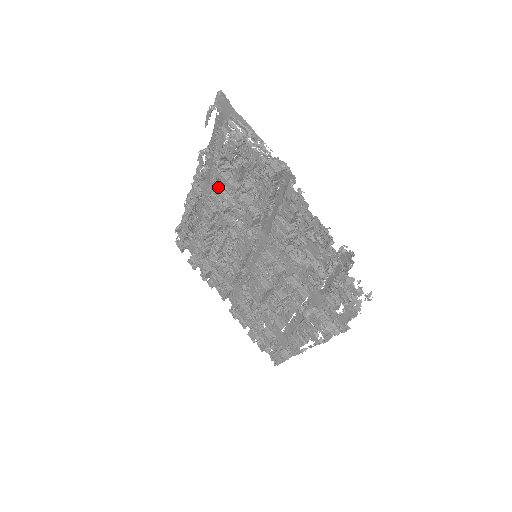
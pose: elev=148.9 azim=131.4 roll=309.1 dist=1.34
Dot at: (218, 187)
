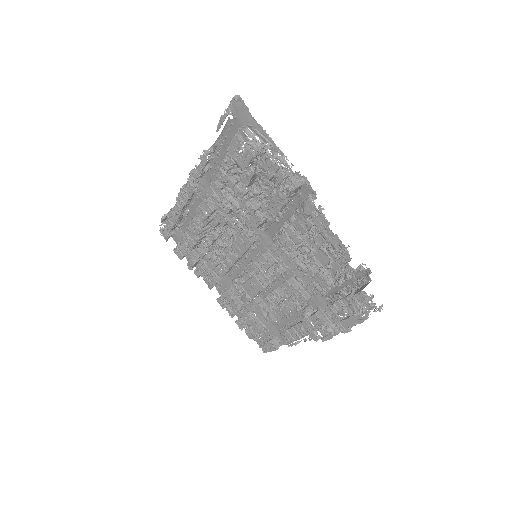
Dot at: (222, 188)
